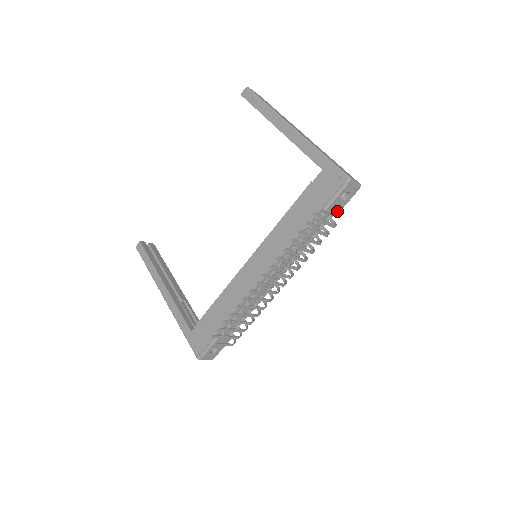
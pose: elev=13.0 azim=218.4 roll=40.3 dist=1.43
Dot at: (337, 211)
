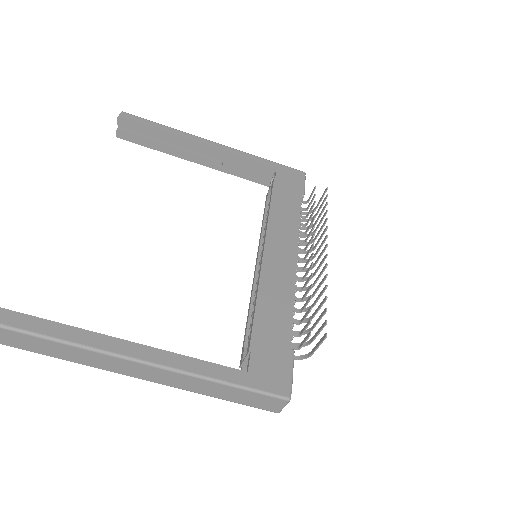
Dot at: occluded
